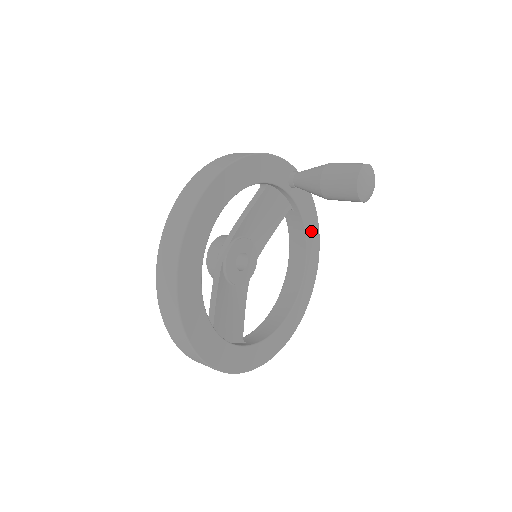
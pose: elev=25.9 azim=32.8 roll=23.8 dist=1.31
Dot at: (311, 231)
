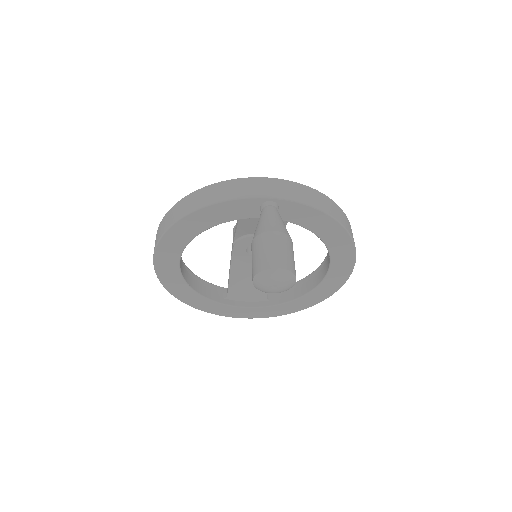
Dot at: (328, 233)
